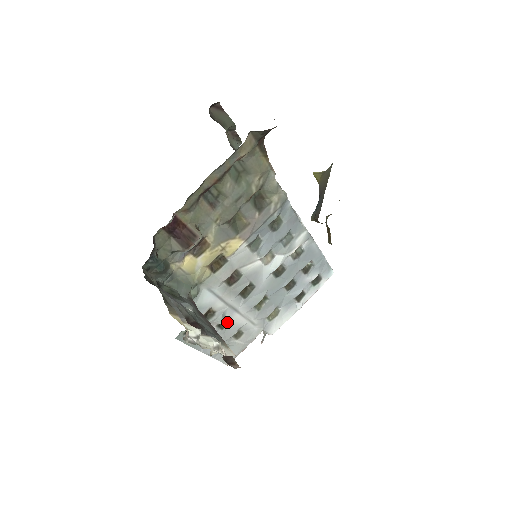
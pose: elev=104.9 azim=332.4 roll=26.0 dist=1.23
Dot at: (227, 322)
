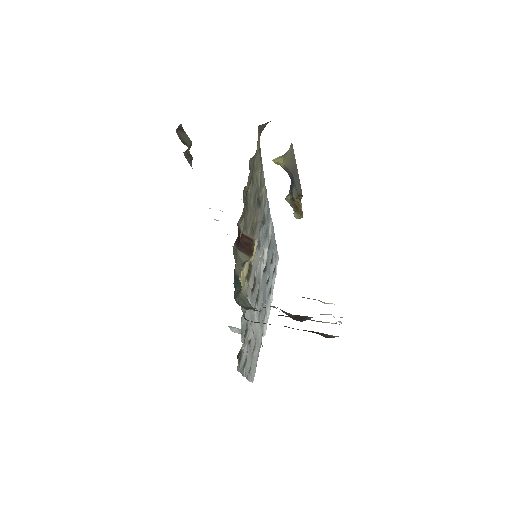
Dot at: occluded
